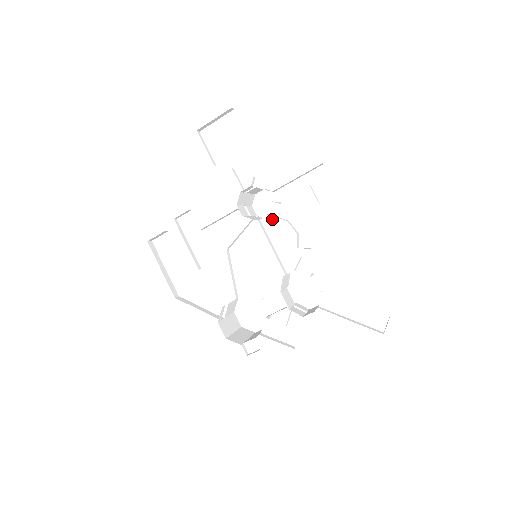
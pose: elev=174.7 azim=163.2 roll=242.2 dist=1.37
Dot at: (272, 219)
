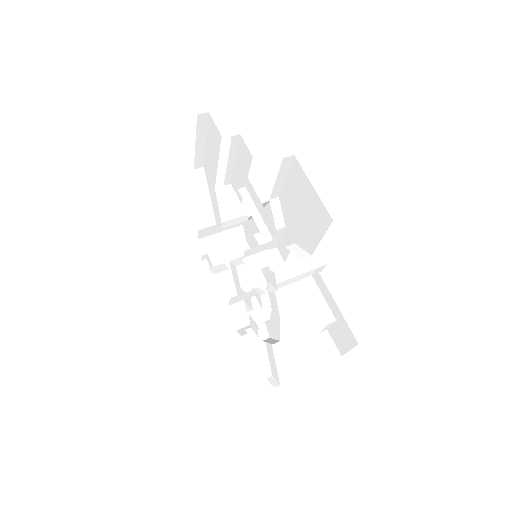
Dot at: occluded
